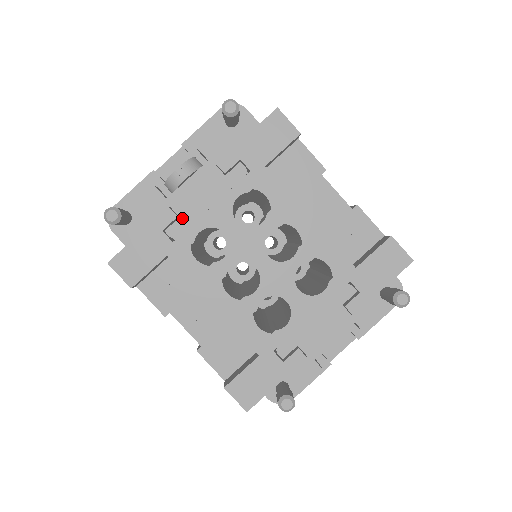
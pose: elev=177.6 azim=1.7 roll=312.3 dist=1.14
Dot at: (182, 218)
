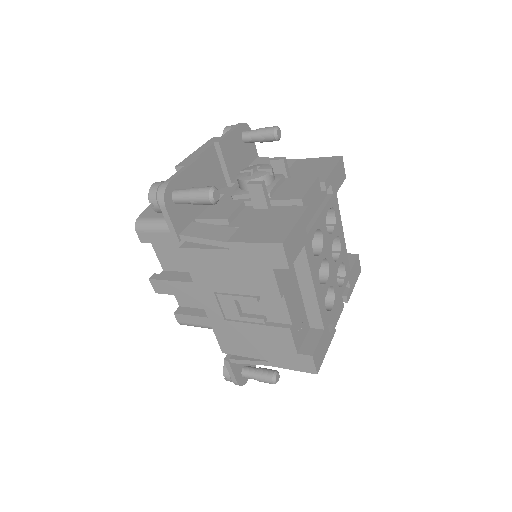
Dot at: occluded
